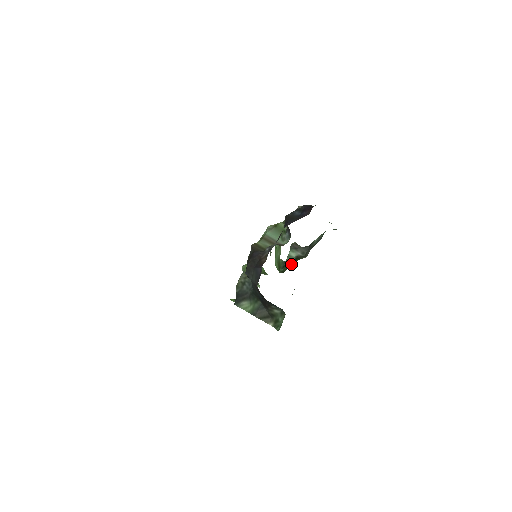
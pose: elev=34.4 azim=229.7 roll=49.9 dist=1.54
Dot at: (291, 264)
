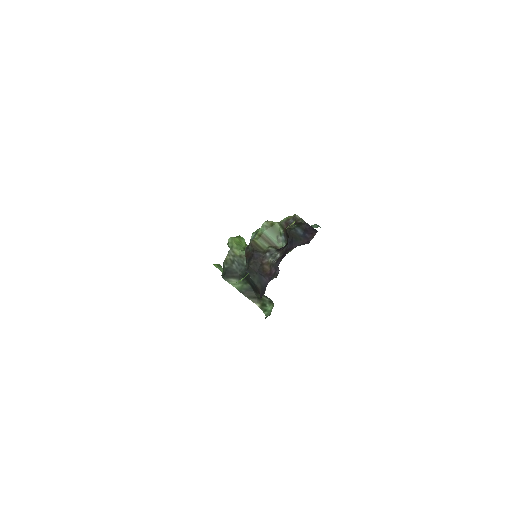
Dot at: occluded
